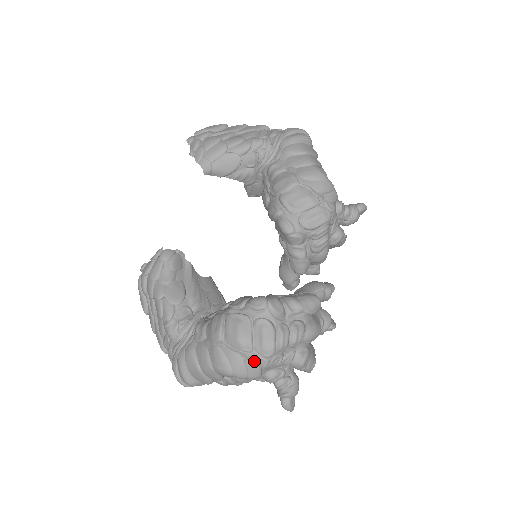
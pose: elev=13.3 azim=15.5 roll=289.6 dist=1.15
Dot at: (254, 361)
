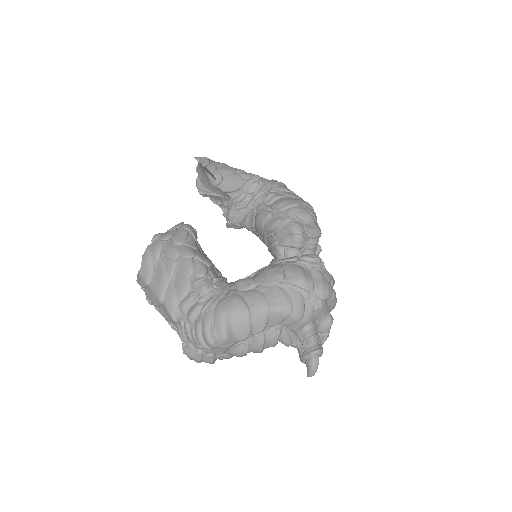
Dot at: (312, 301)
